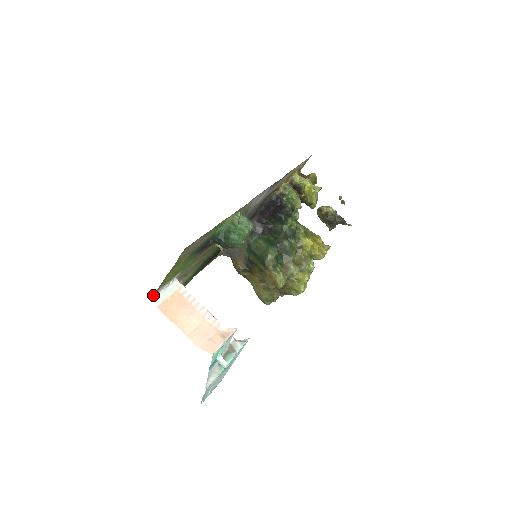
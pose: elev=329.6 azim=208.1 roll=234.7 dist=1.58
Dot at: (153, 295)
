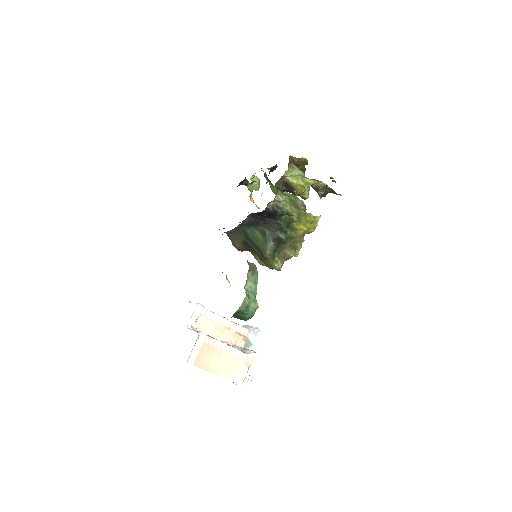
Dot at: (188, 360)
